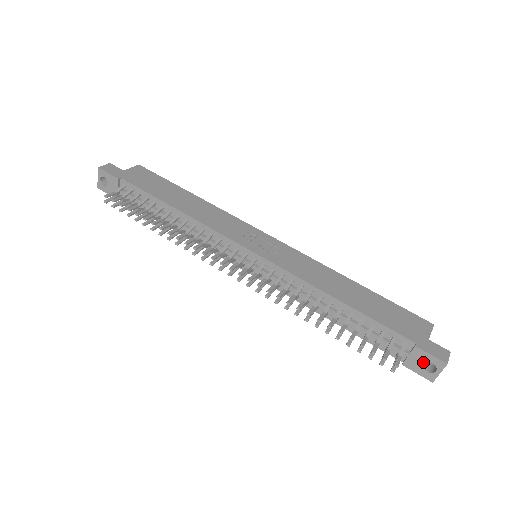
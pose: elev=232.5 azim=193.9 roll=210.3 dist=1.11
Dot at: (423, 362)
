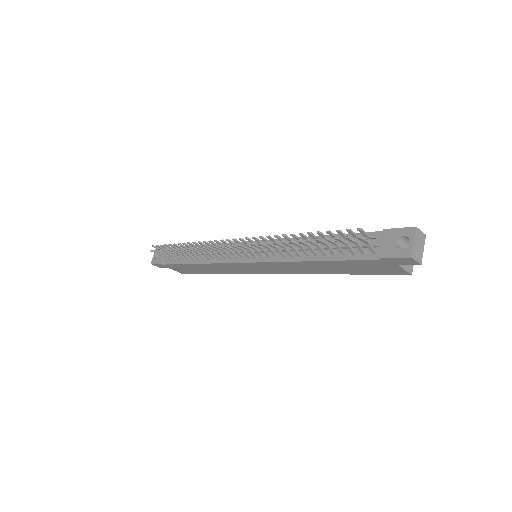
Dot at: (395, 241)
